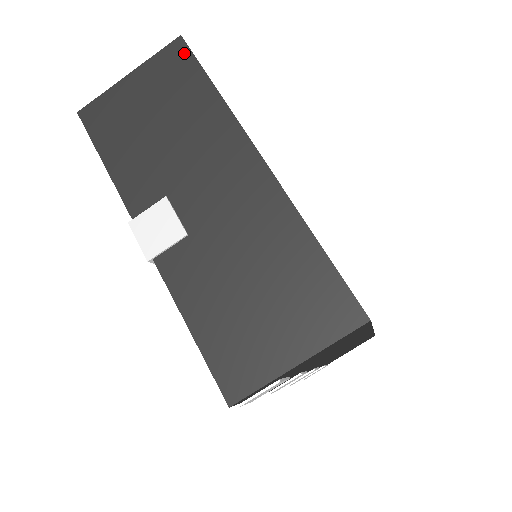
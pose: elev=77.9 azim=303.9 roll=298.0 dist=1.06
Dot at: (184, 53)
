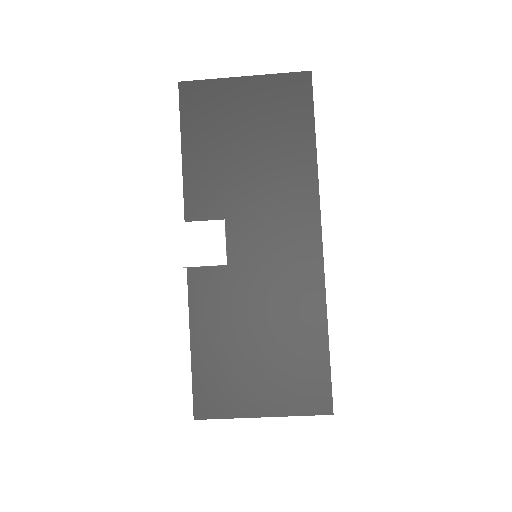
Dot at: (305, 92)
